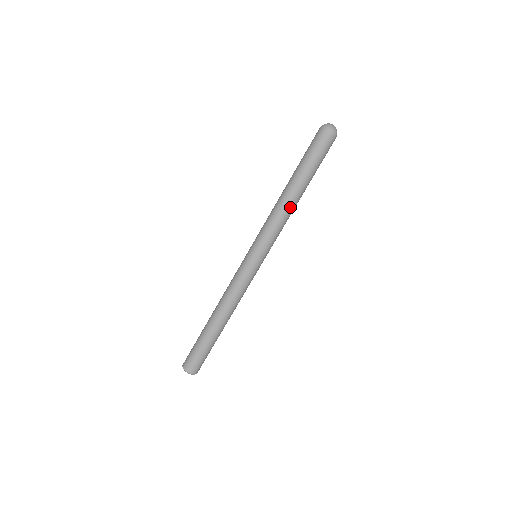
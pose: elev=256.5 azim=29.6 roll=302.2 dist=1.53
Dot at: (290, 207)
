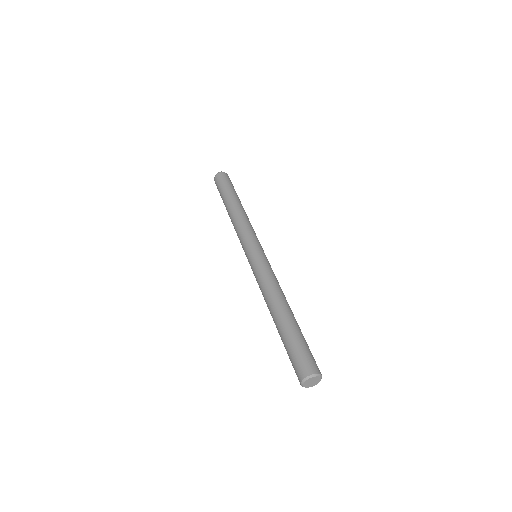
Dot at: (236, 214)
